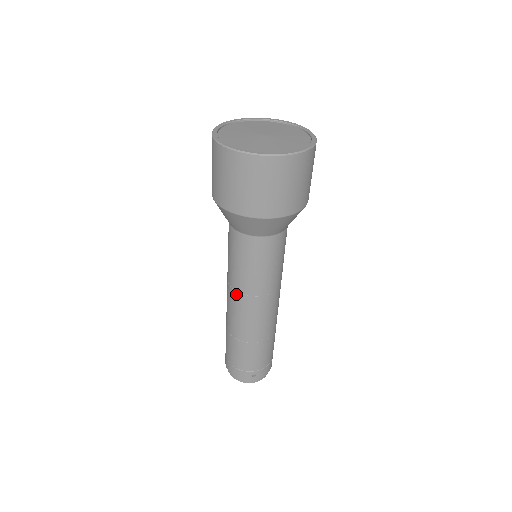
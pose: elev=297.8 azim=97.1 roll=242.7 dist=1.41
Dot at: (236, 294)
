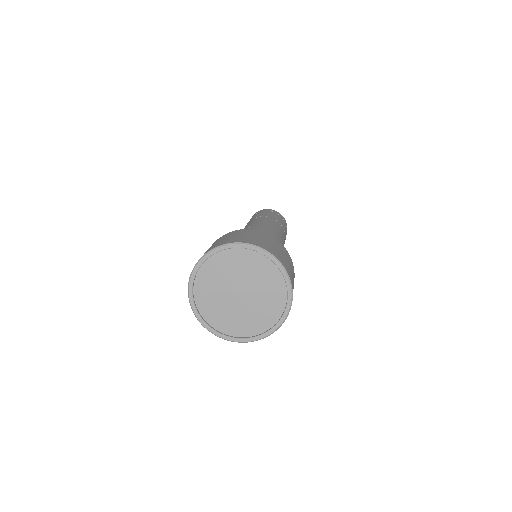
Dot at: occluded
